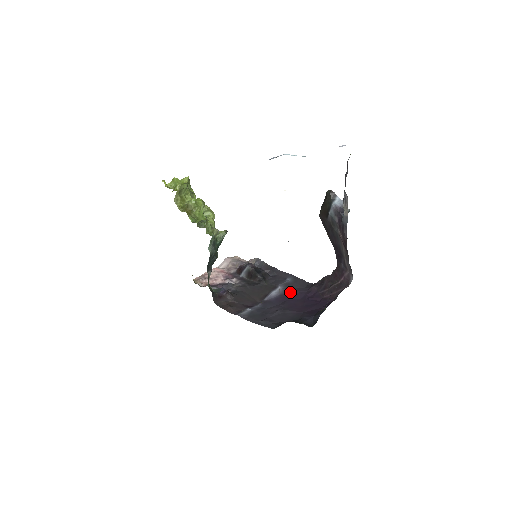
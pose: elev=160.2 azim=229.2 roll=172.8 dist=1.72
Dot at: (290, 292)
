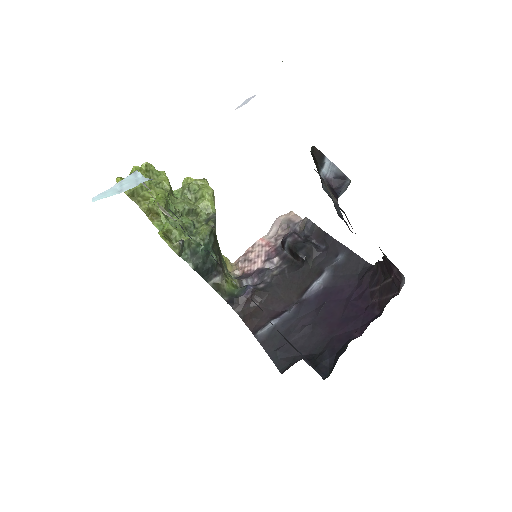
Dot at: (336, 283)
